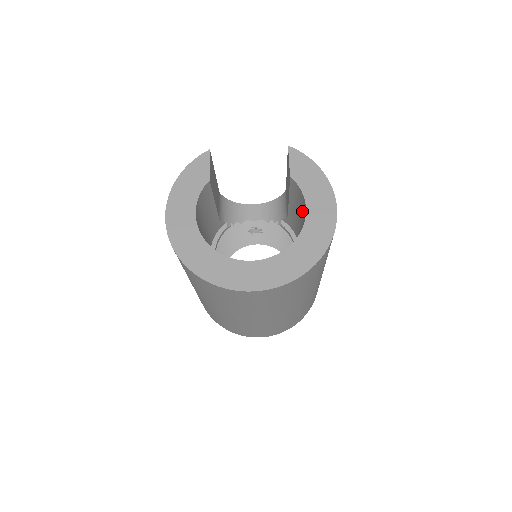
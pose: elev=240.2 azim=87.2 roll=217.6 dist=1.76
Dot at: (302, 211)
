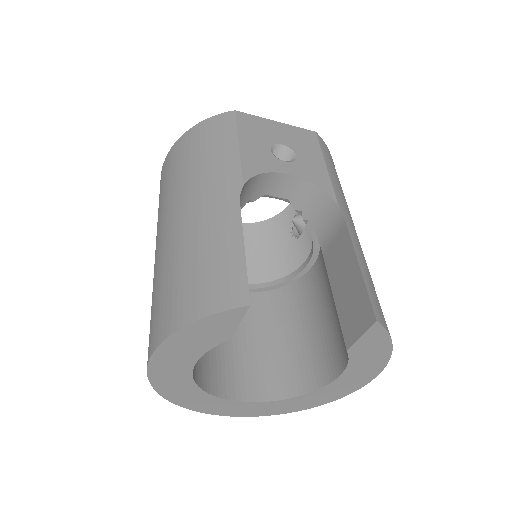
Dot at: (337, 335)
